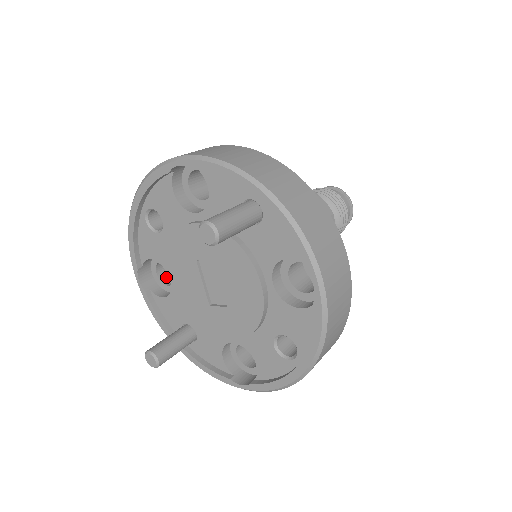
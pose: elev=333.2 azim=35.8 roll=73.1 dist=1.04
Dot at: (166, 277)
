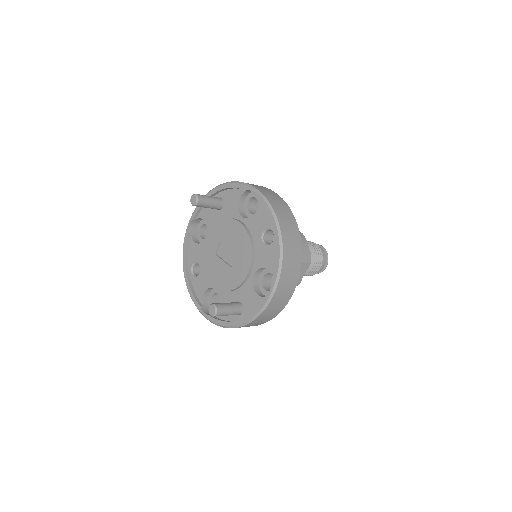
Dot at: occluded
